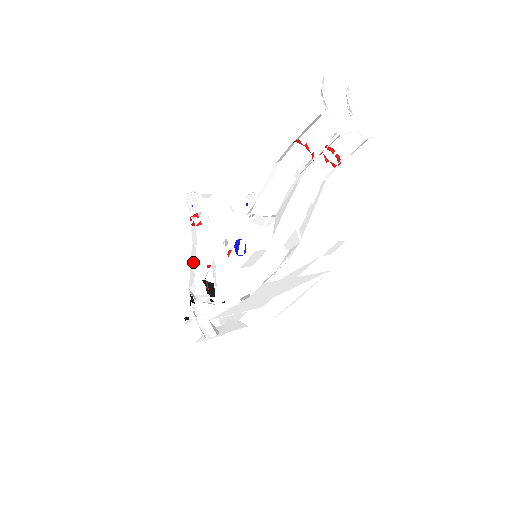
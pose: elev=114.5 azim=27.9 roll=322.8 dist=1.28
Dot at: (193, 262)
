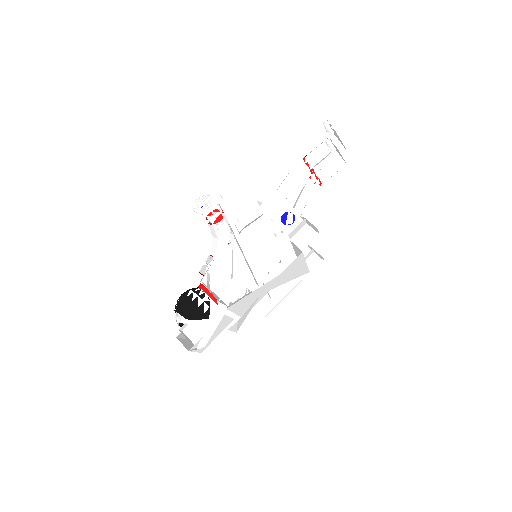
Dot at: (211, 253)
